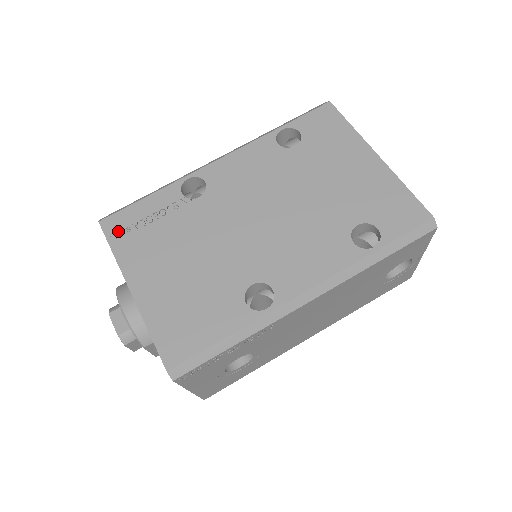
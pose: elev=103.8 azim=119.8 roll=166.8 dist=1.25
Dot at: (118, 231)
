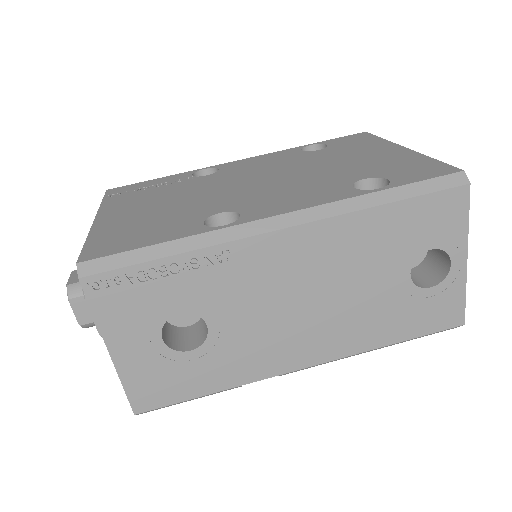
Dot at: (118, 193)
